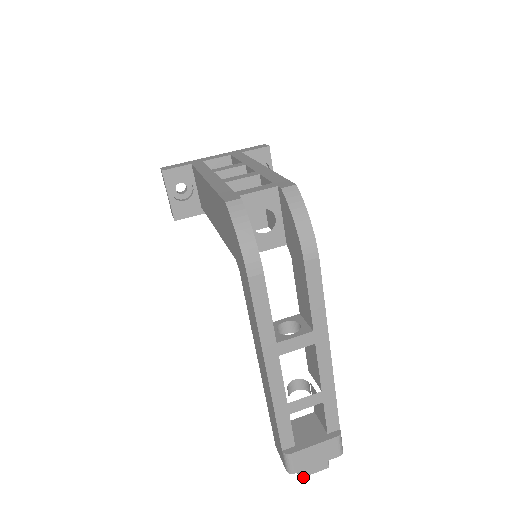
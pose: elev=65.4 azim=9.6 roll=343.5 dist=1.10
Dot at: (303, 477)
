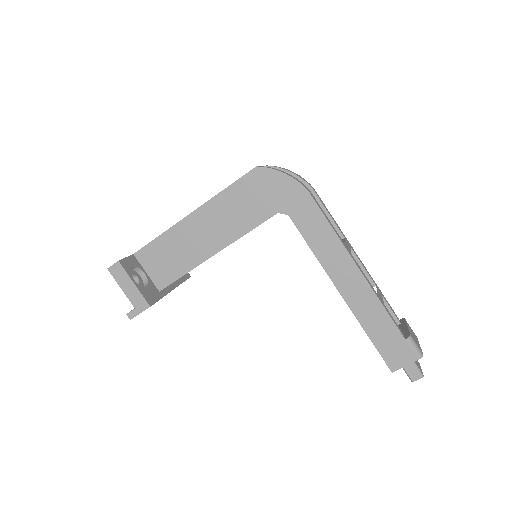
Dot at: (423, 375)
